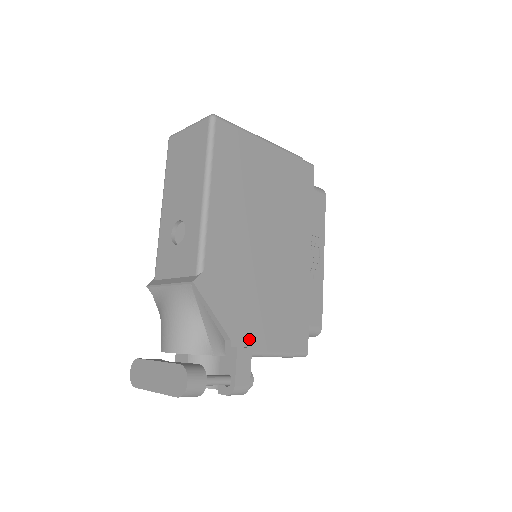
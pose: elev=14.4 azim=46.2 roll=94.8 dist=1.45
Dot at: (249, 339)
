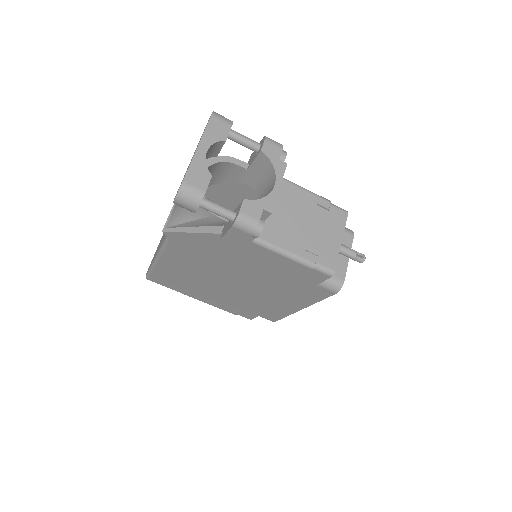
Dot at: occluded
